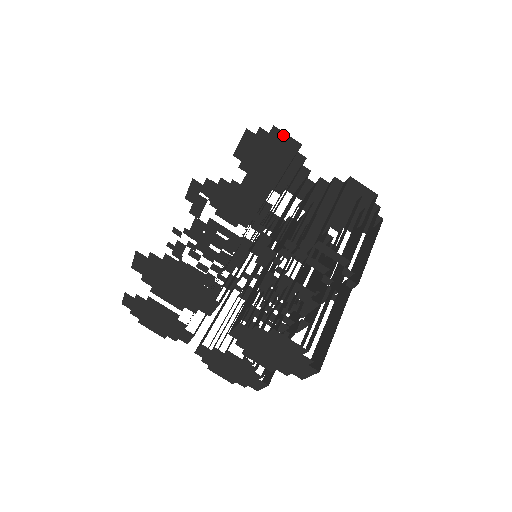
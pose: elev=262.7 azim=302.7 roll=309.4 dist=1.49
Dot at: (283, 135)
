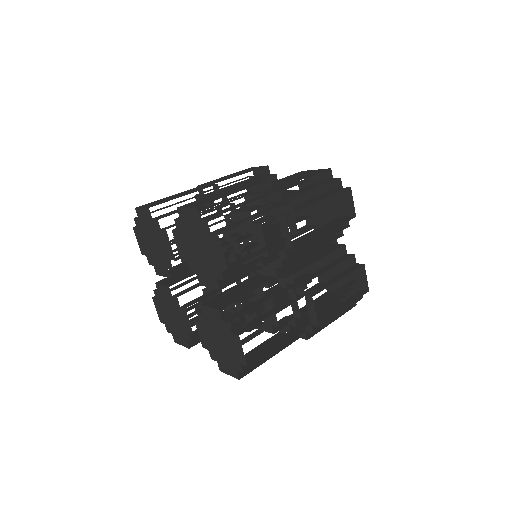
Dot at: (350, 199)
